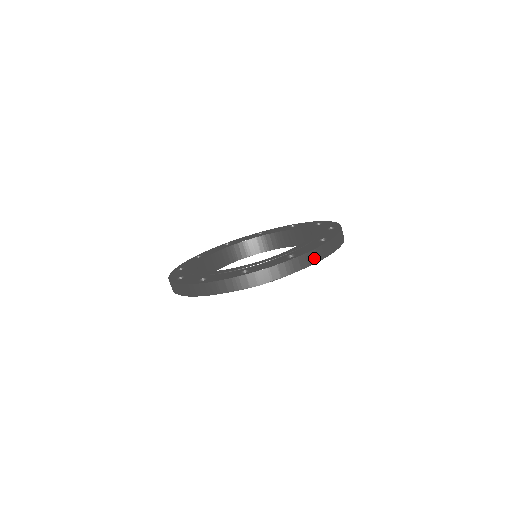
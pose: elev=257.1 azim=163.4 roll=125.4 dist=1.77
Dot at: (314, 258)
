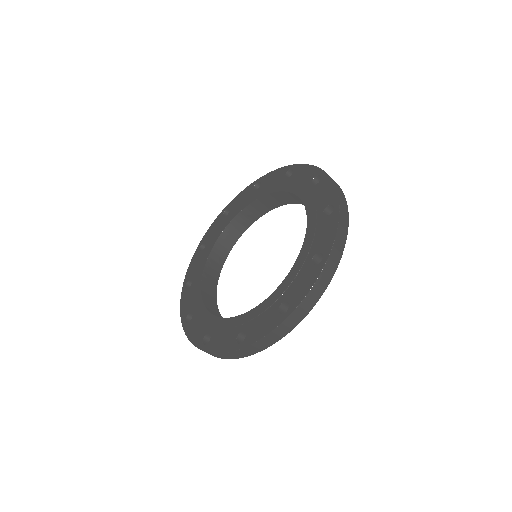
Dot at: (342, 195)
